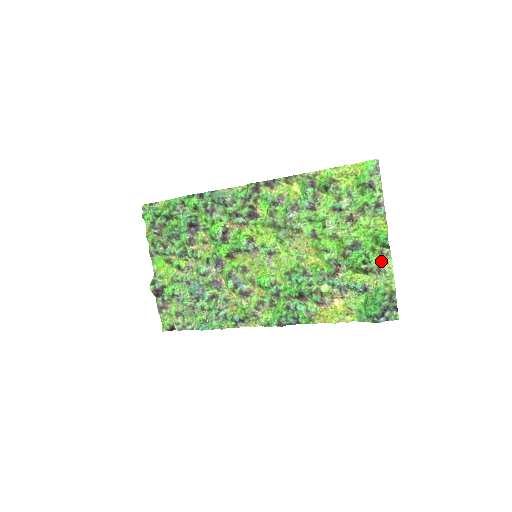
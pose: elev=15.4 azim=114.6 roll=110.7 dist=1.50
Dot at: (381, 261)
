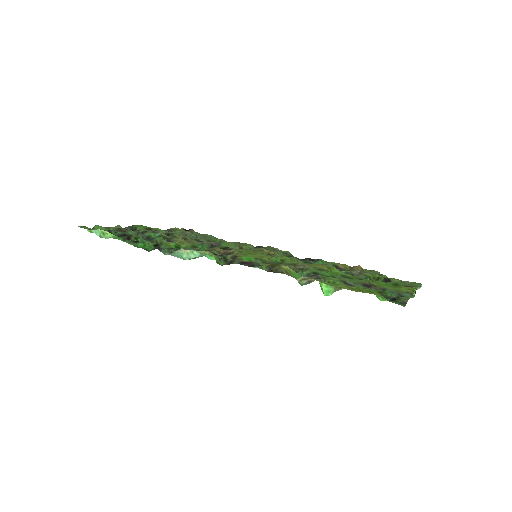
Dot at: (405, 285)
